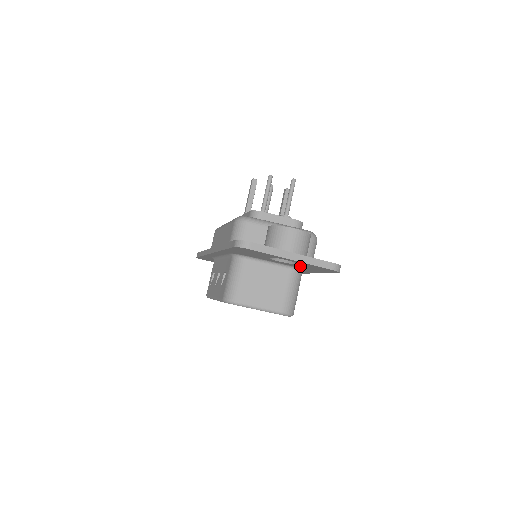
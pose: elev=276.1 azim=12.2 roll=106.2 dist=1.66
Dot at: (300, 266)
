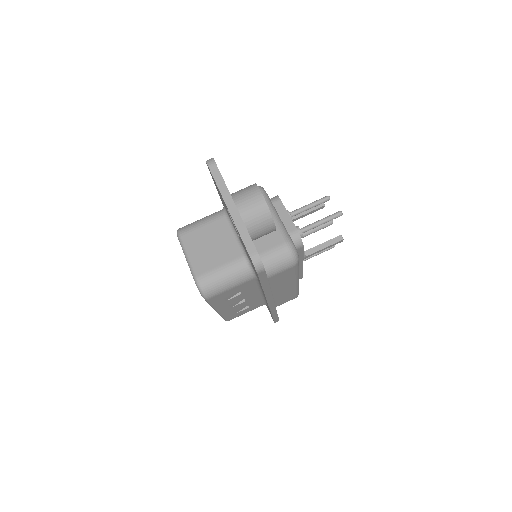
Dot at: occluded
